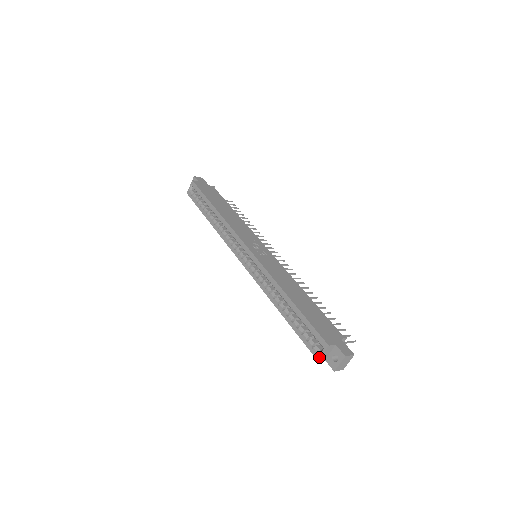
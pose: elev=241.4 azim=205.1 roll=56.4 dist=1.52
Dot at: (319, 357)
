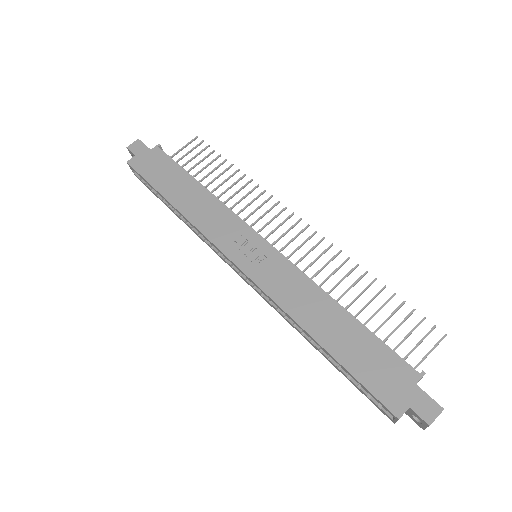
Dot at: (393, 422)
